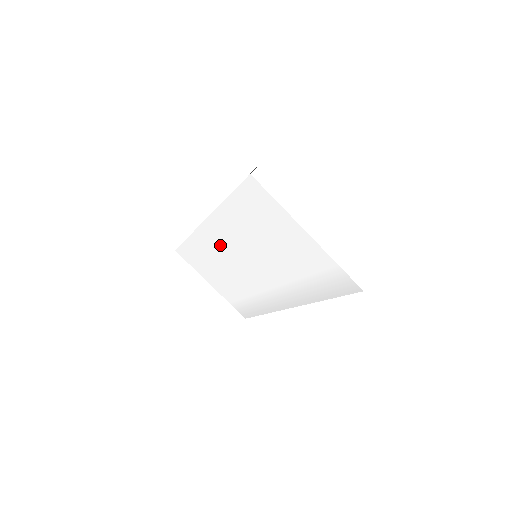
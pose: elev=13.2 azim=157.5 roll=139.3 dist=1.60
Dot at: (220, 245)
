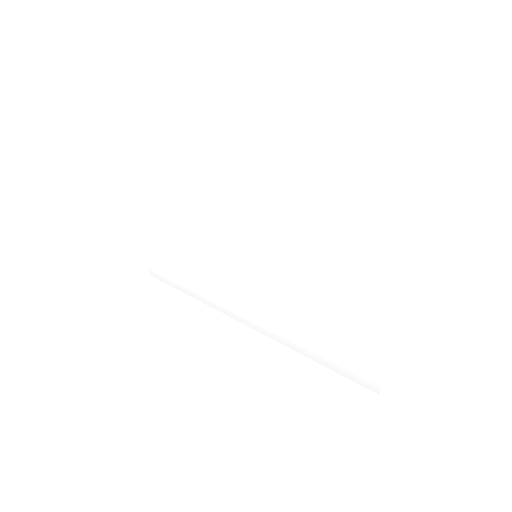
Dot at: (234, 221)
